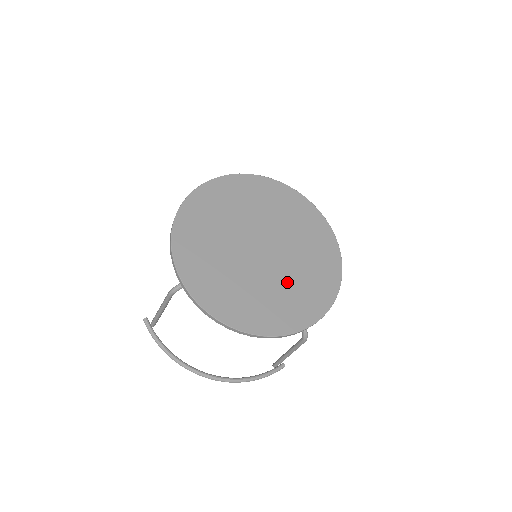
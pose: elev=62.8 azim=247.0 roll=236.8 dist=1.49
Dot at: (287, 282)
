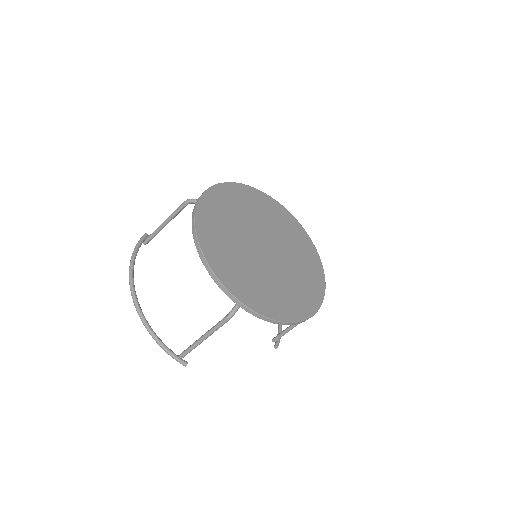
Dot at: (259, 274)
